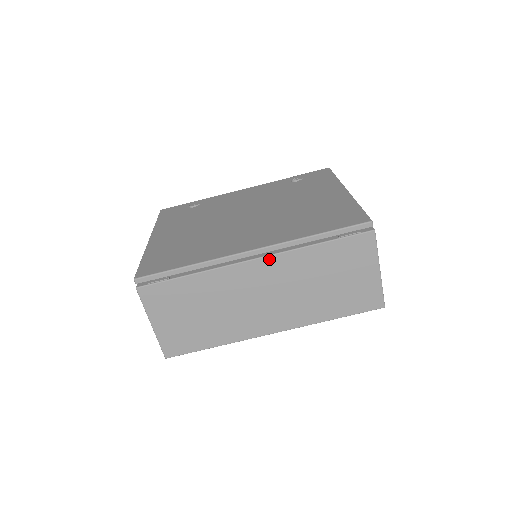
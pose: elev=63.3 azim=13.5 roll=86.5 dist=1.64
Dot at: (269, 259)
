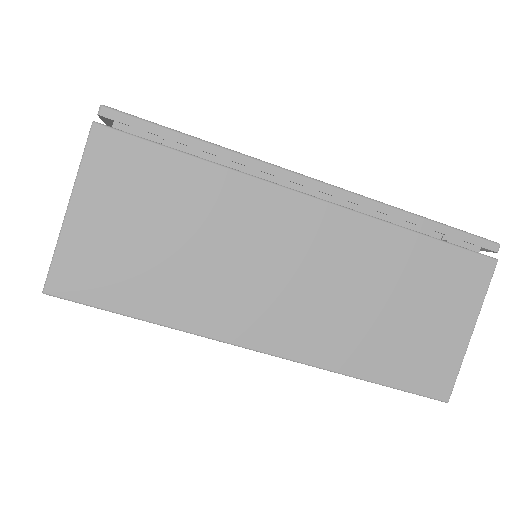
Dot at: (335, 211)
